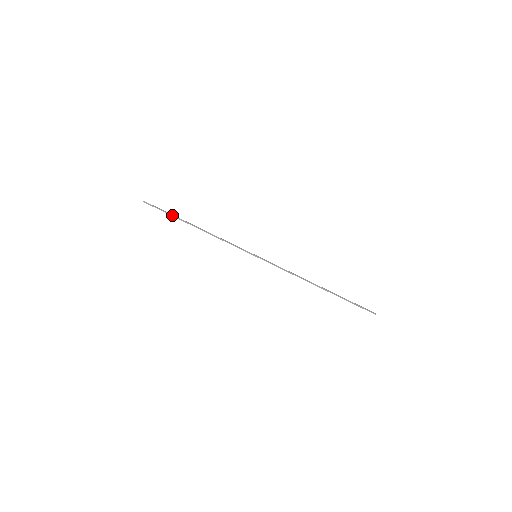
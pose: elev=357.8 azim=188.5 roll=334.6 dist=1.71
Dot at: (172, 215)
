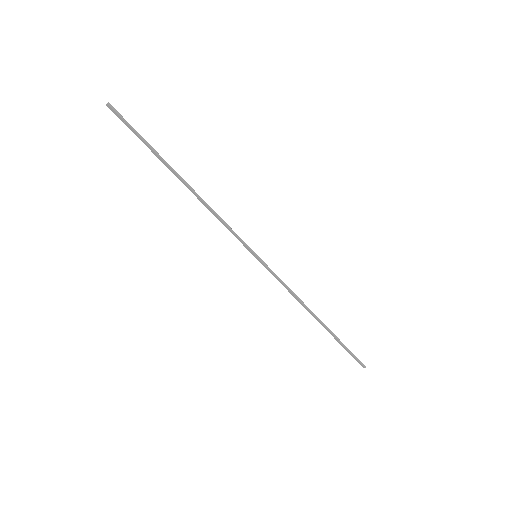
Dot at: (152, 147)
